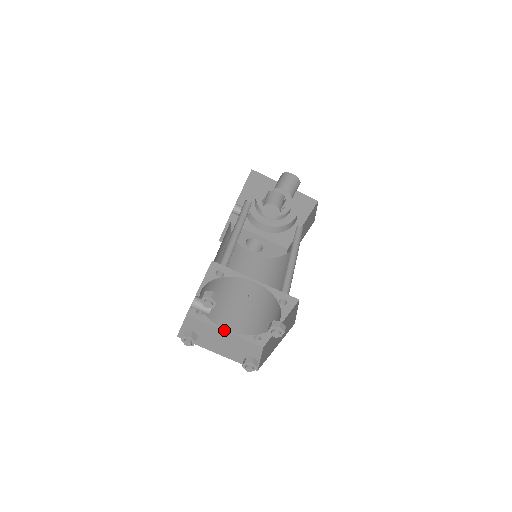
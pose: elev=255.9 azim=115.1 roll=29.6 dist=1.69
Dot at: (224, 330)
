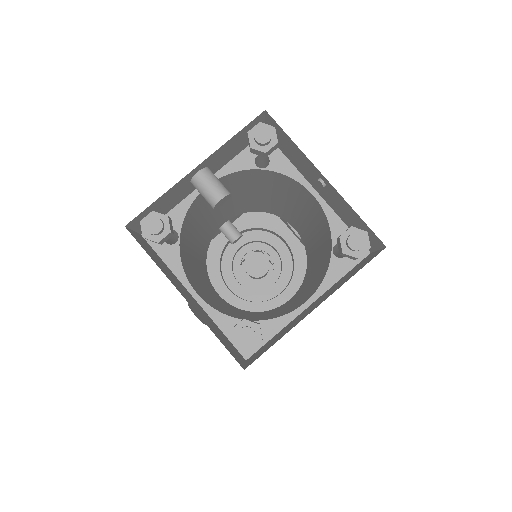
Dot at: (192, 293)
